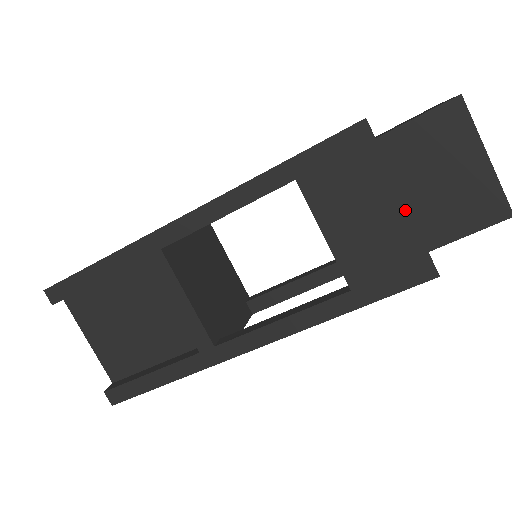
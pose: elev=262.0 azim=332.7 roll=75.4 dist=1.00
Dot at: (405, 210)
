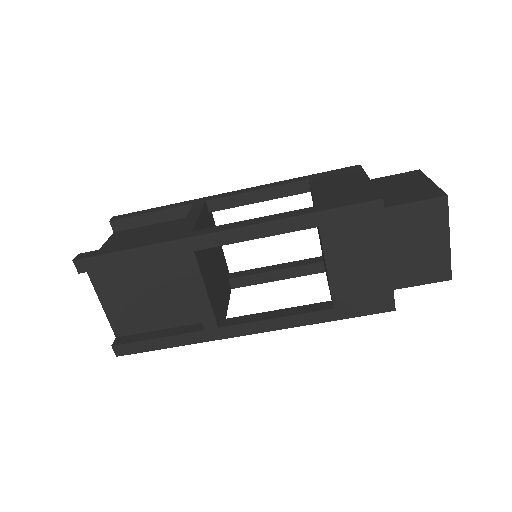
Dot at: (388, 265)
